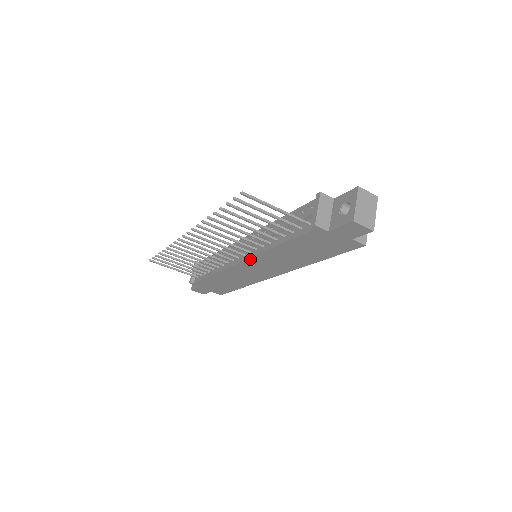
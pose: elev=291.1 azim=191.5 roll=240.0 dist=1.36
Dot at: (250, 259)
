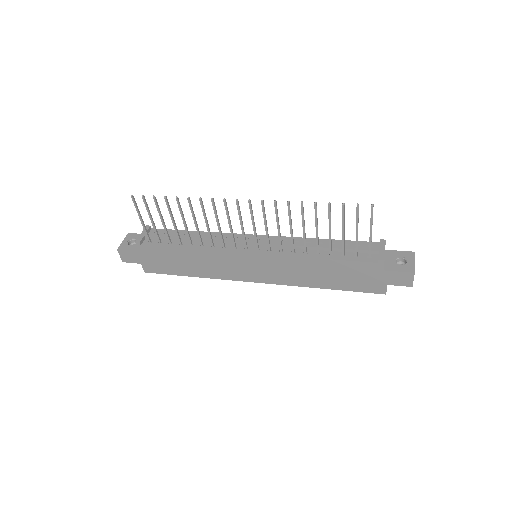
Dot at: (269, 256)
